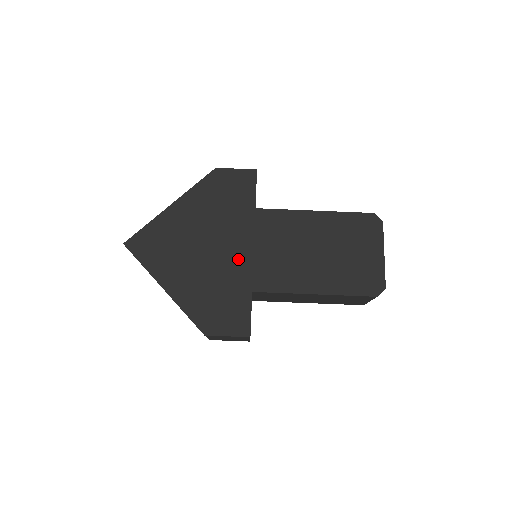
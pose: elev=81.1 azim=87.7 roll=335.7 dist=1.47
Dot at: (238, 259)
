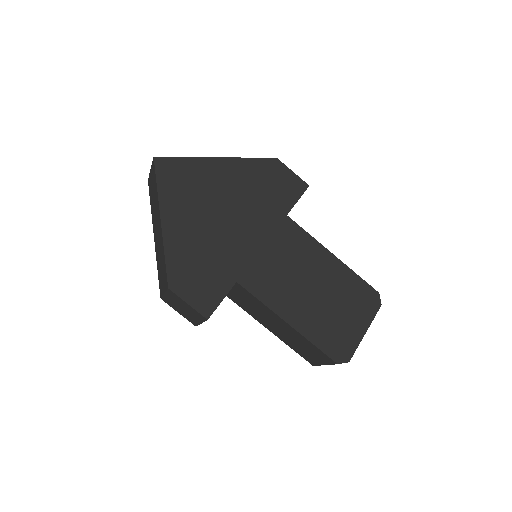
Dot at: (244, 245)
